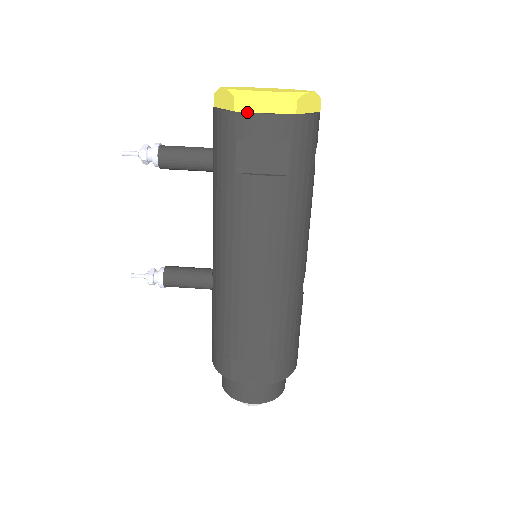
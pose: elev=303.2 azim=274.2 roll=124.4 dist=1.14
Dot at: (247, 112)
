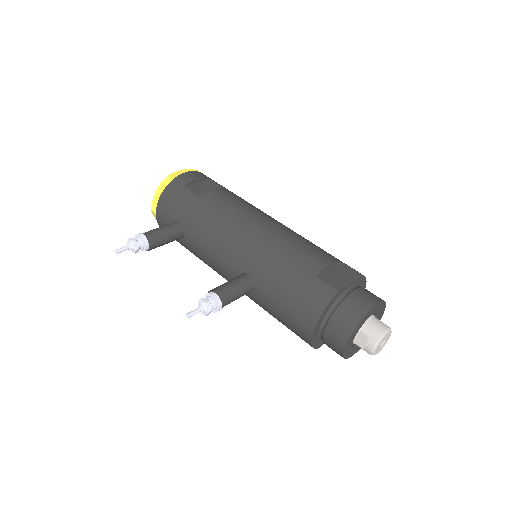
Dot at: (178, 176)
